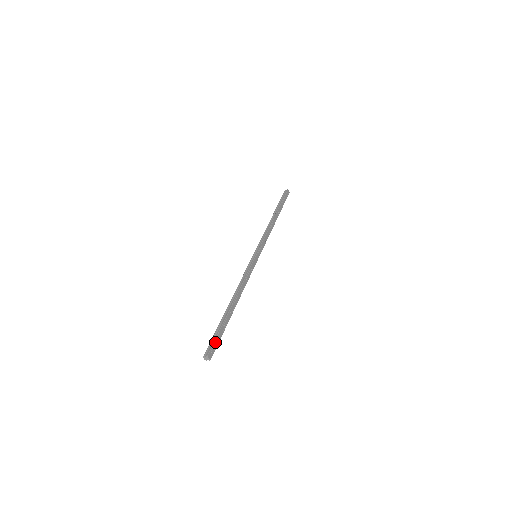
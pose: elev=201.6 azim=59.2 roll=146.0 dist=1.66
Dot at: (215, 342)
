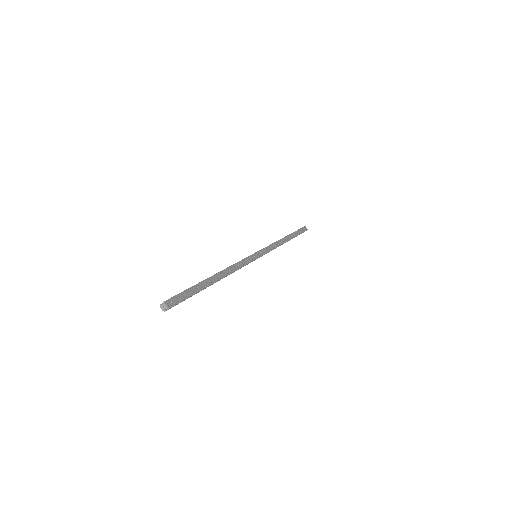
Dot at: (179, 295)
